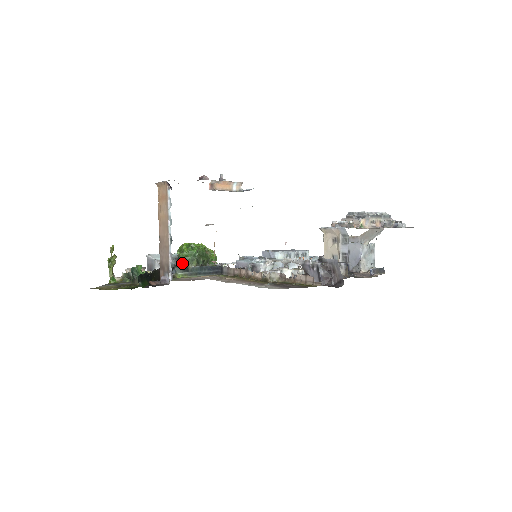
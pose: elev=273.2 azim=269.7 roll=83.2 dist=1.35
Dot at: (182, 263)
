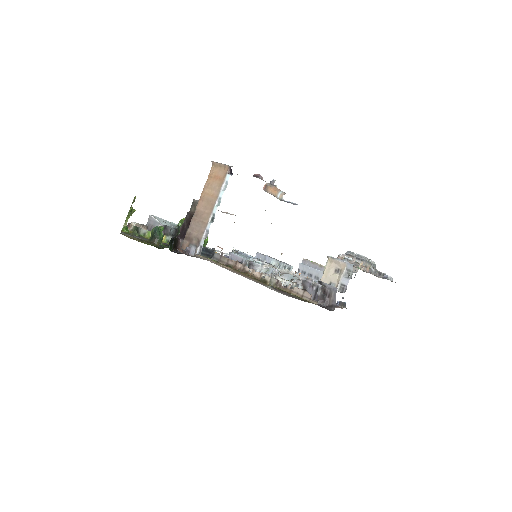
Dot at: occluded
